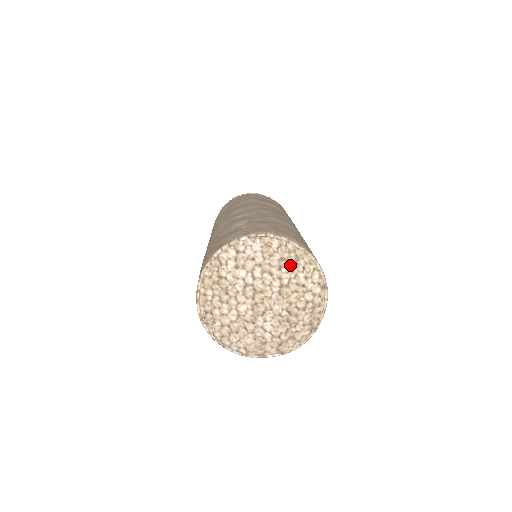
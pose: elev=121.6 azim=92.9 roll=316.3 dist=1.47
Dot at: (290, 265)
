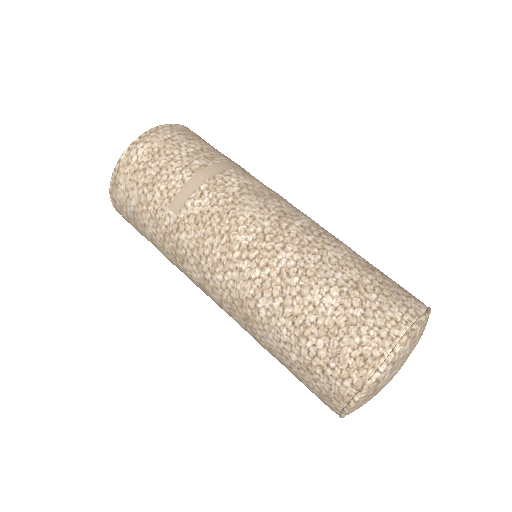
Dot at: (422, 334)
